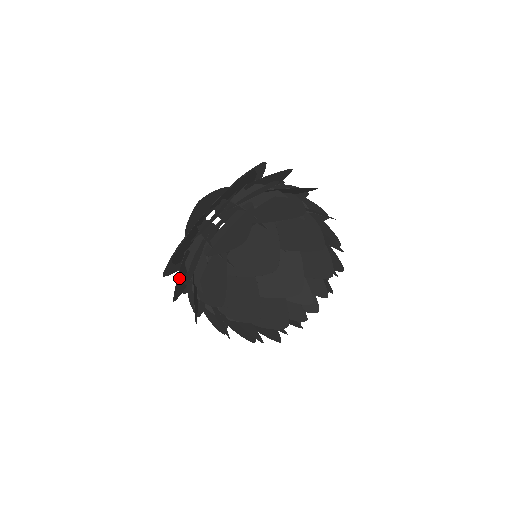
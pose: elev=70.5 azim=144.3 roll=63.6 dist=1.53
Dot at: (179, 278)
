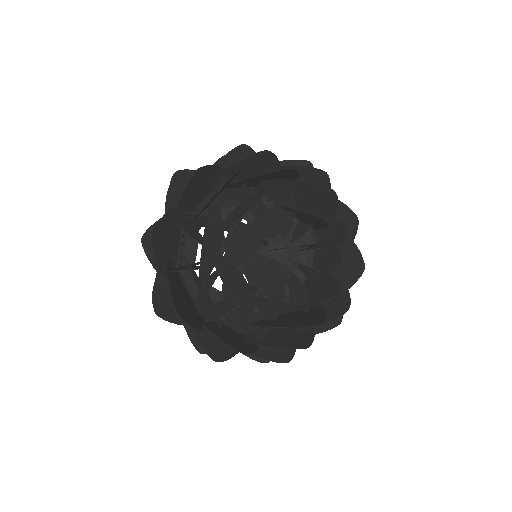
Dot at: occluded
